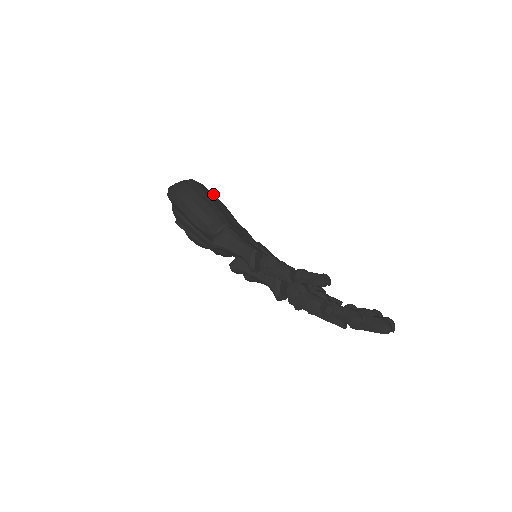
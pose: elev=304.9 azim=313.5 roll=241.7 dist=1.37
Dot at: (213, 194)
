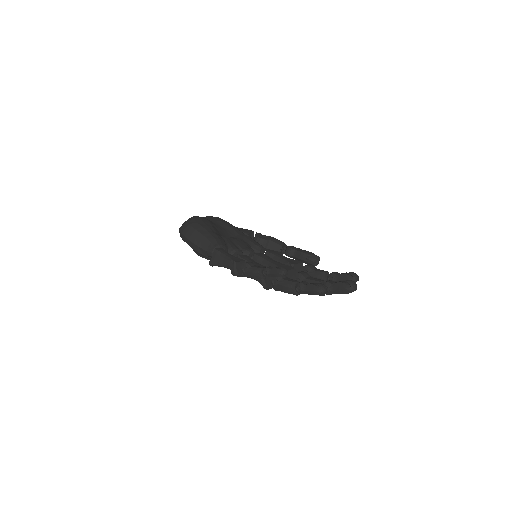
Dot at: (217, 218)
